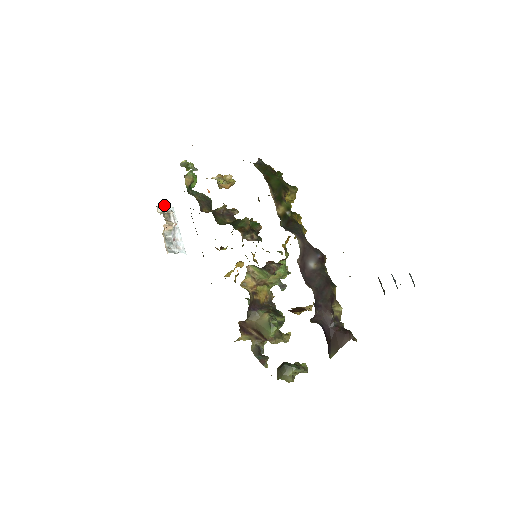
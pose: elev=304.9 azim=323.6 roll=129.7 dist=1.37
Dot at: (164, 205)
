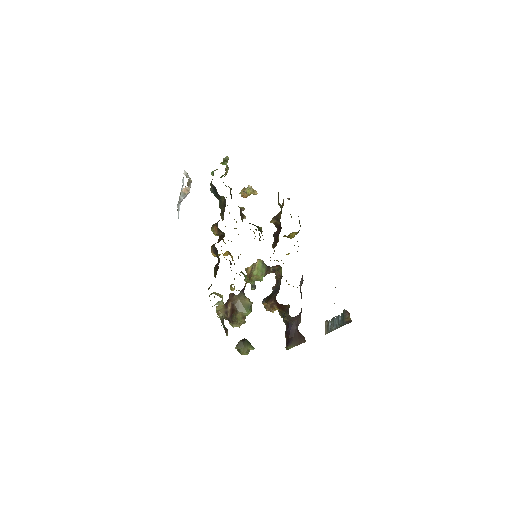
Dot at: occluded
